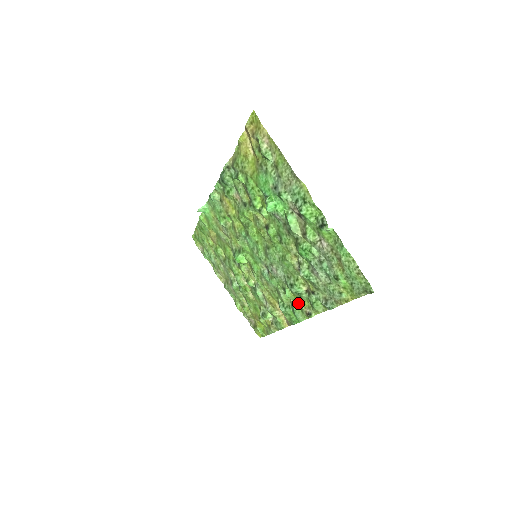
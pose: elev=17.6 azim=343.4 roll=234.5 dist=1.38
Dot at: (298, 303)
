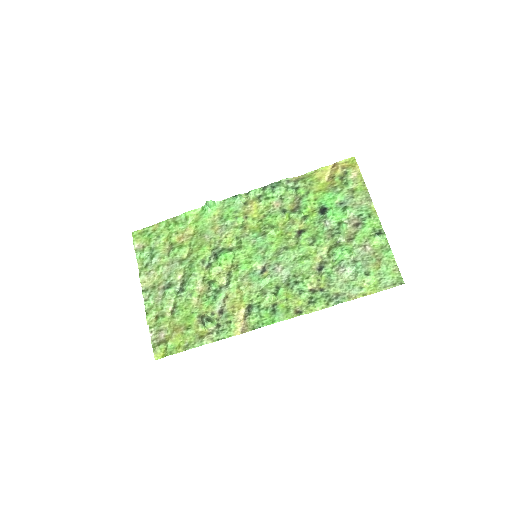
Dot at: (287, 303)
